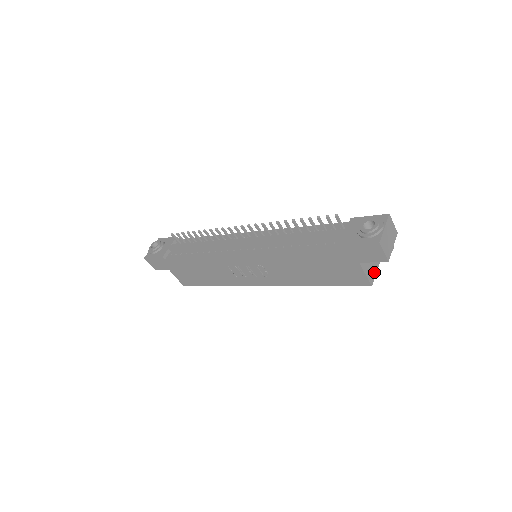
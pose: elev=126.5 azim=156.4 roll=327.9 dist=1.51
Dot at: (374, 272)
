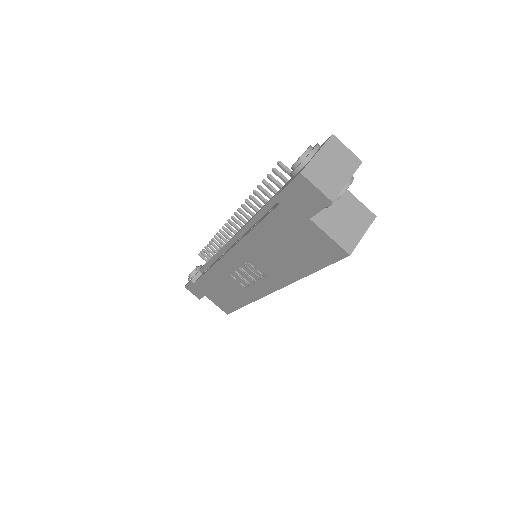
Dot at: (356, 235)
